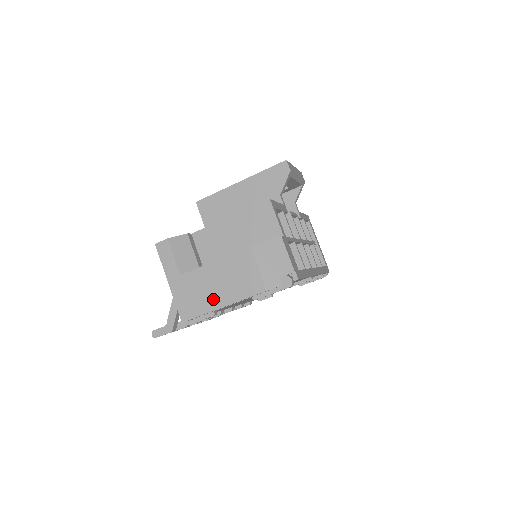
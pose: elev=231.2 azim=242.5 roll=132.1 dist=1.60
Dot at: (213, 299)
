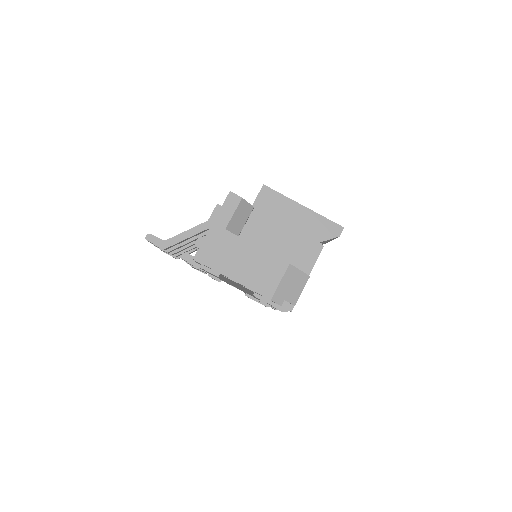
Dot at: (231, 268)
